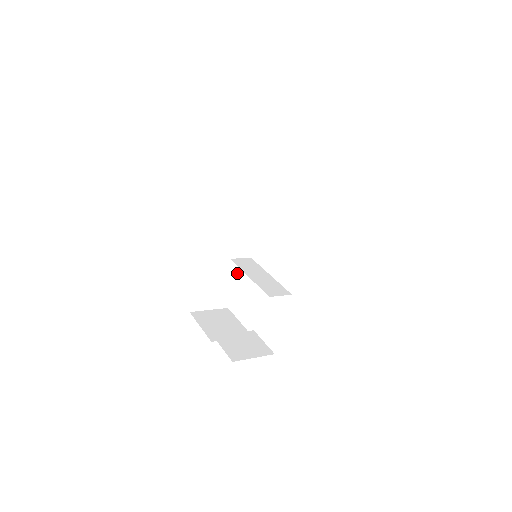
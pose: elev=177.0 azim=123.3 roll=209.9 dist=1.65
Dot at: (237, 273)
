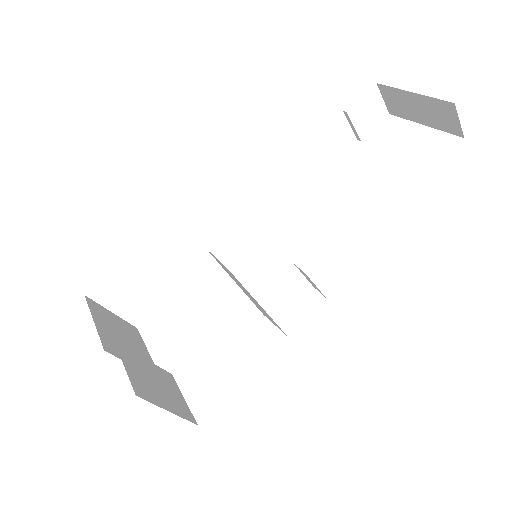
Dot at: (196, 276)
